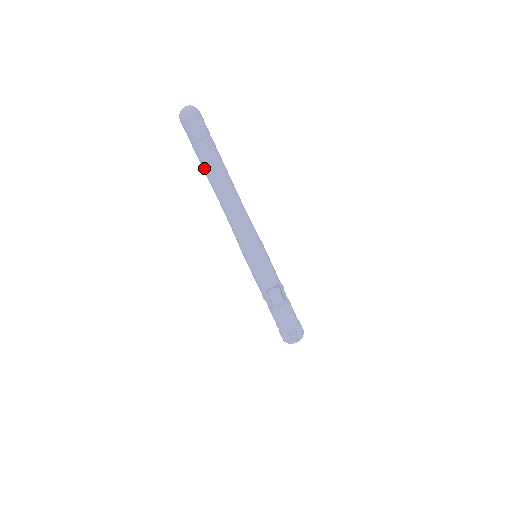
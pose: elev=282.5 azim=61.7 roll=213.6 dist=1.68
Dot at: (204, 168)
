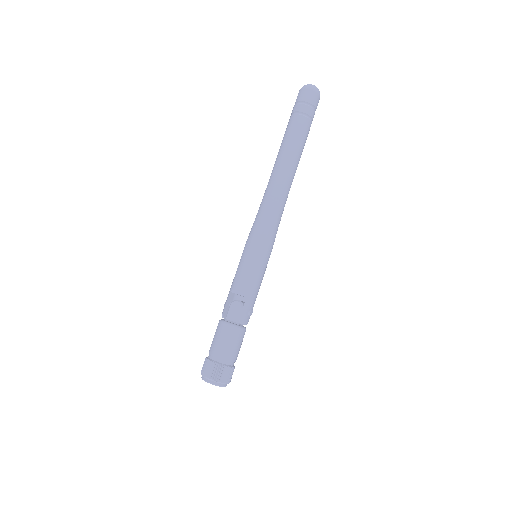
Dot at: (283, 140)
